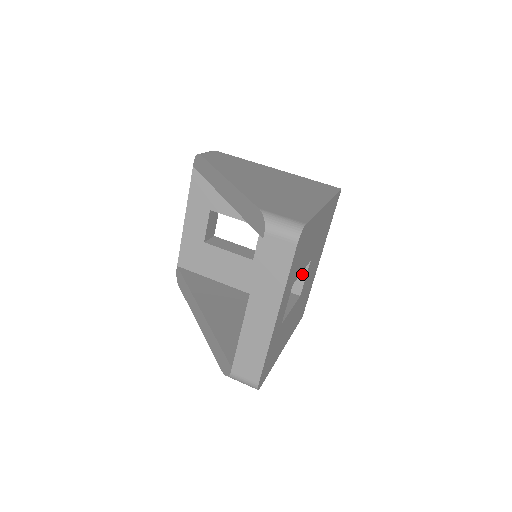
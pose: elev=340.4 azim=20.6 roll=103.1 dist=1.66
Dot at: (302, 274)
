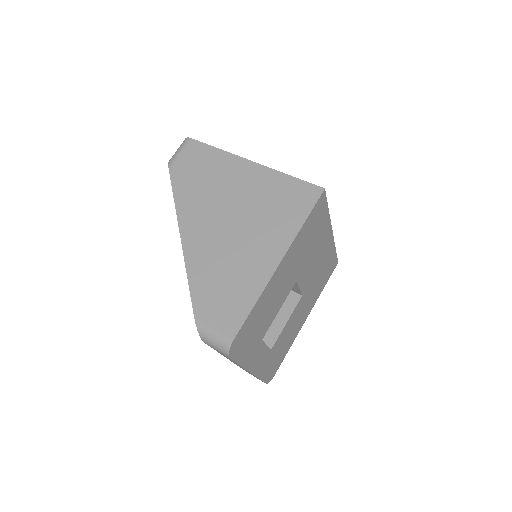
Dot at: (295, 286)
